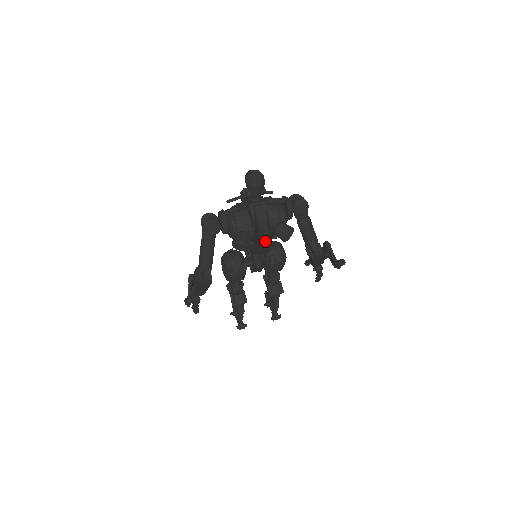
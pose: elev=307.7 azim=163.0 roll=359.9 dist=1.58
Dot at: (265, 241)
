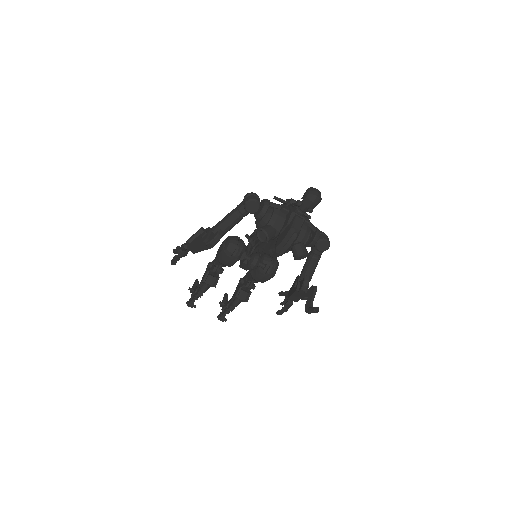
Dot at: (284, 246)
